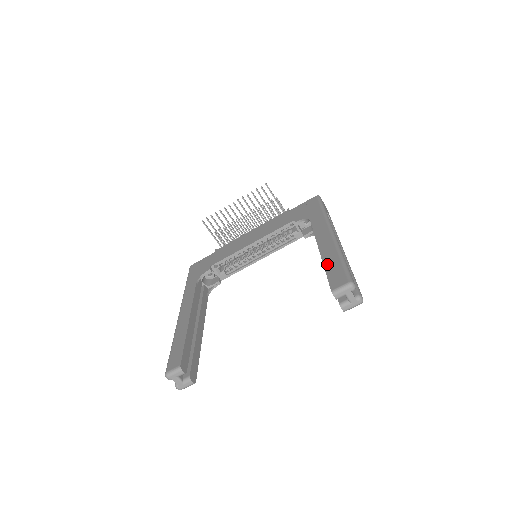
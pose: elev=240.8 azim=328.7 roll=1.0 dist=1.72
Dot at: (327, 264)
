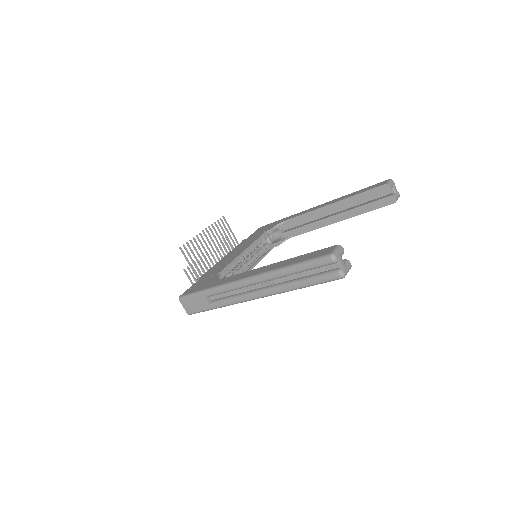
Dot at: (354, 194)
